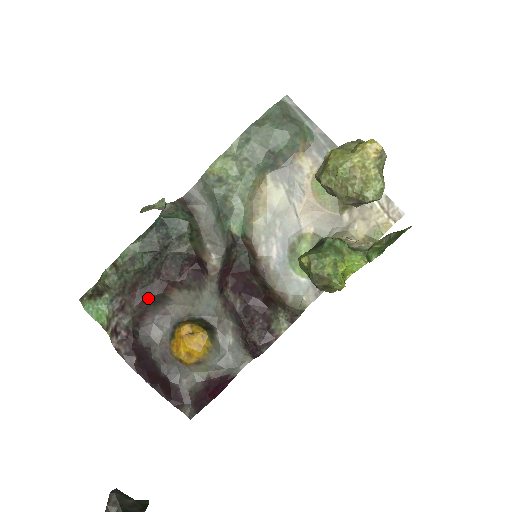
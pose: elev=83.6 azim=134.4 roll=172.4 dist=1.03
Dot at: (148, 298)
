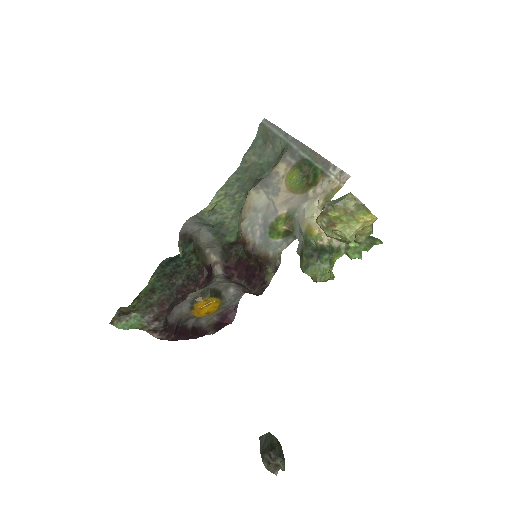
Dot at: occluded
